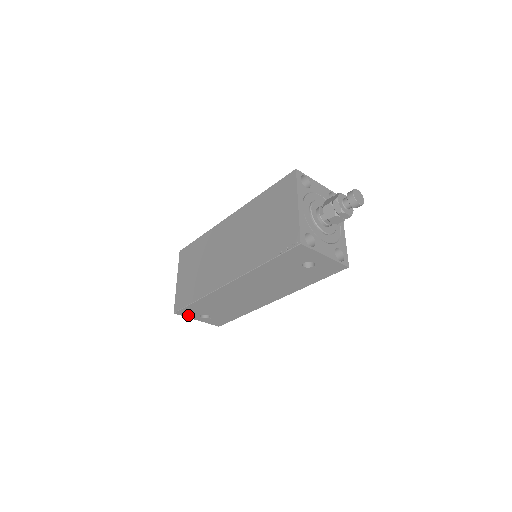
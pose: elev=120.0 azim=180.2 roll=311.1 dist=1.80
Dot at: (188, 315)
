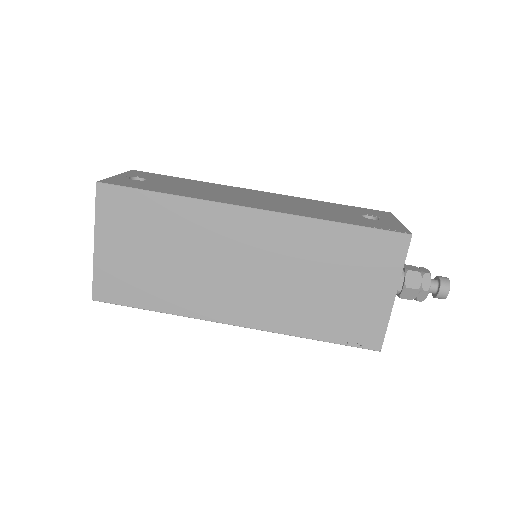
Dot at: occluded
